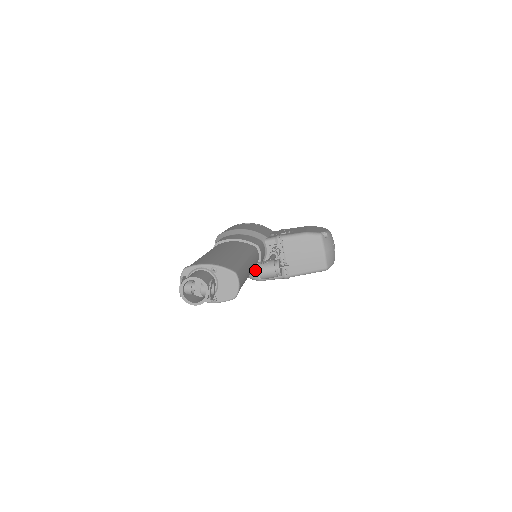
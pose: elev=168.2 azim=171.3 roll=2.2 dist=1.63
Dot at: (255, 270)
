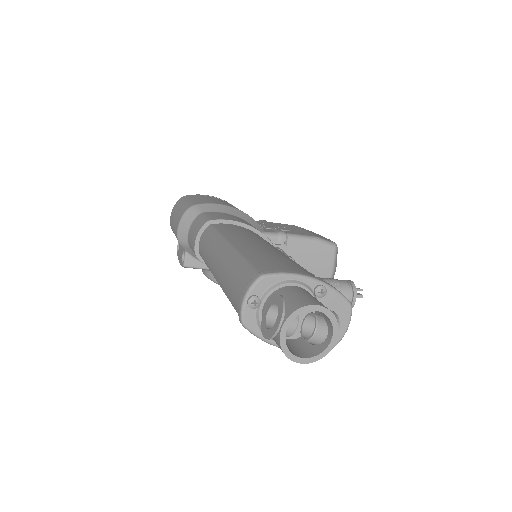
Dot at: occluded
